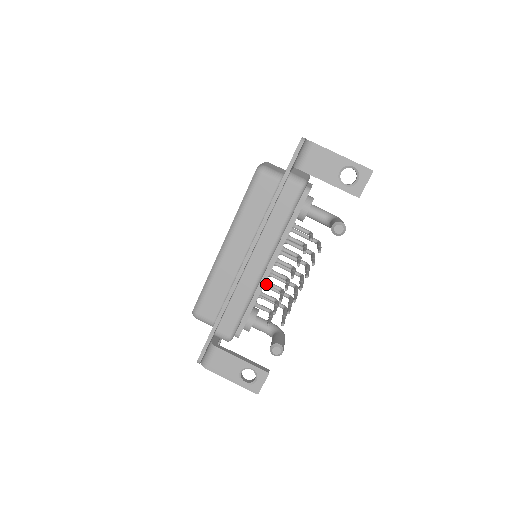
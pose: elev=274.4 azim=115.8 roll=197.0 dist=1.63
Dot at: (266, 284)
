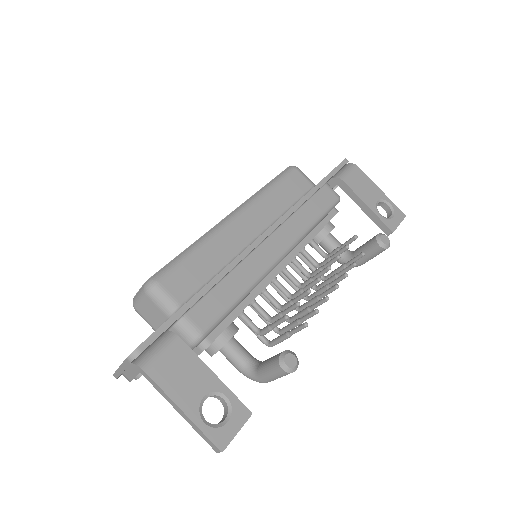
Dot at: (264, 291)
